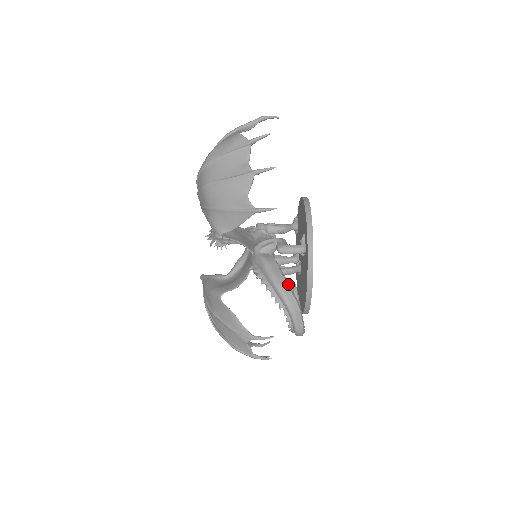
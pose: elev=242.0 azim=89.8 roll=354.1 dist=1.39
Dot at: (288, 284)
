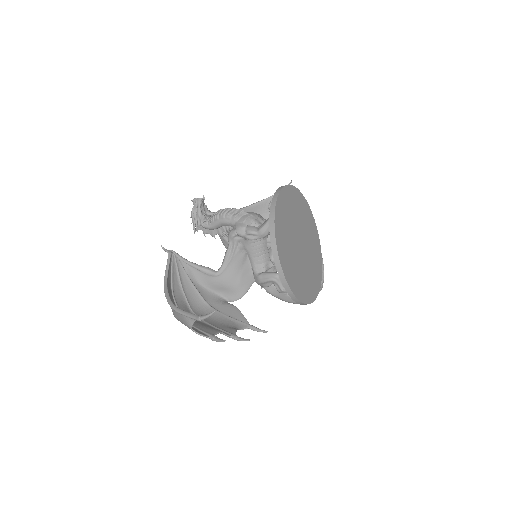
Dot at: occluded
